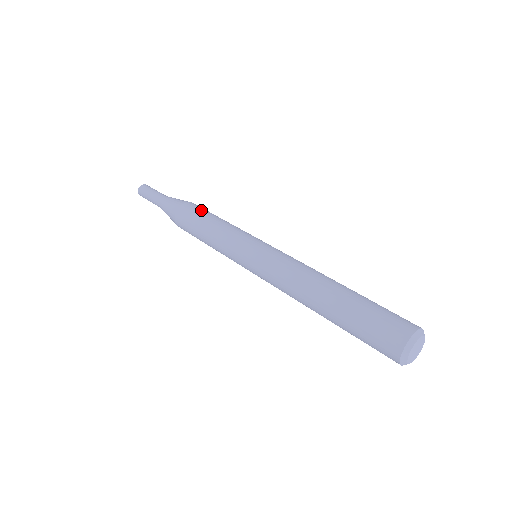
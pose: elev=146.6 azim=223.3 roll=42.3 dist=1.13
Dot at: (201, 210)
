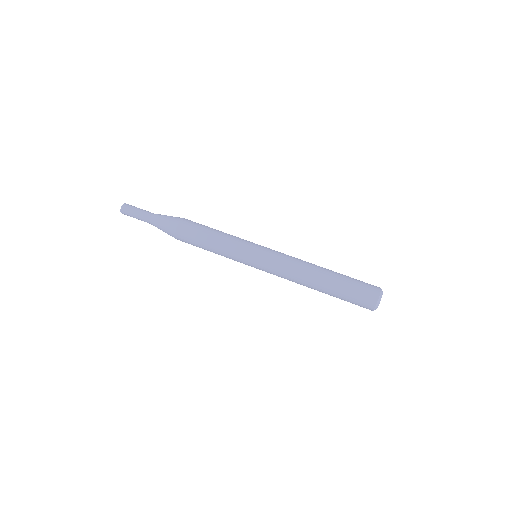
Dot at: (197, 227)
